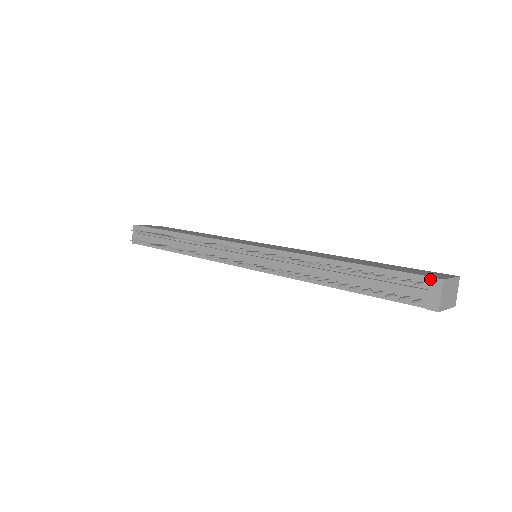
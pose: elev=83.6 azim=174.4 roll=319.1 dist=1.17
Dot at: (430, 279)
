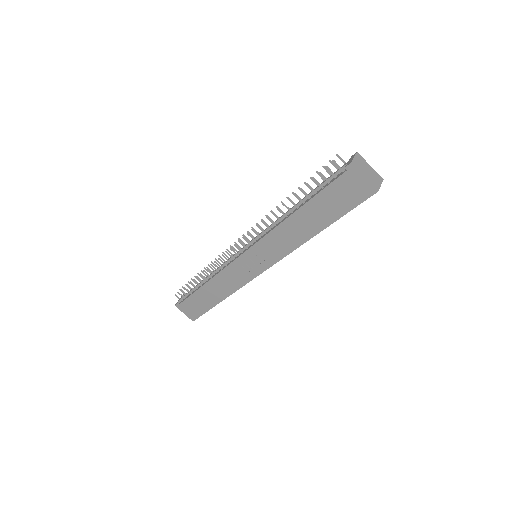
Dot at: occluded
